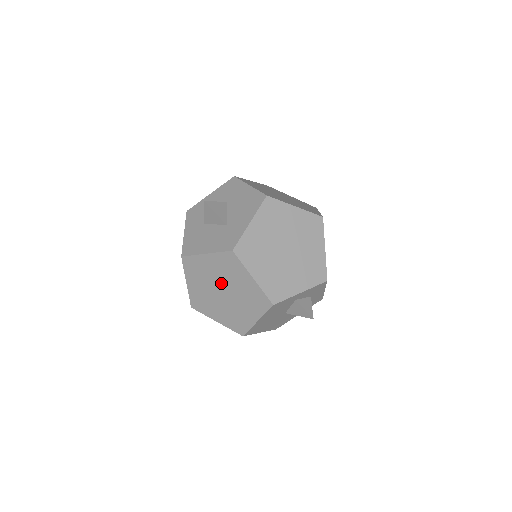
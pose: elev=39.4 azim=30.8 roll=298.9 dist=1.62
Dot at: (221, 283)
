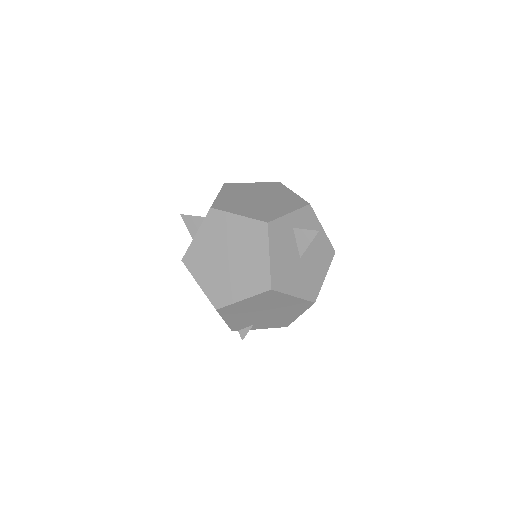
Dot at: (221, 250)
